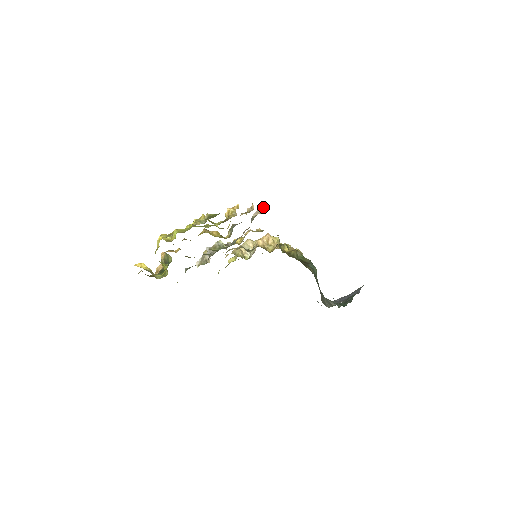
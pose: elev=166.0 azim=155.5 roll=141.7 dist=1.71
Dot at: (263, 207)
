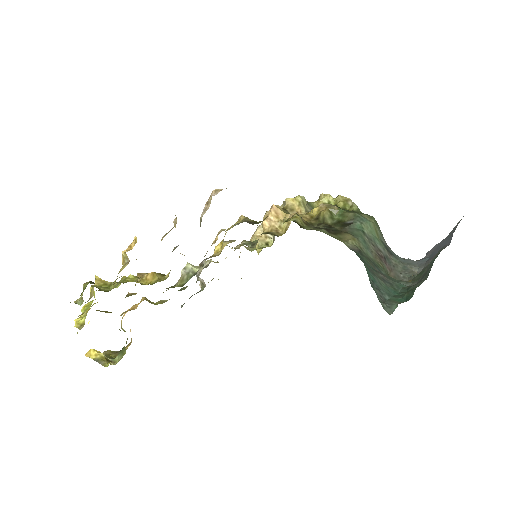
Dot at: (209, 197)
